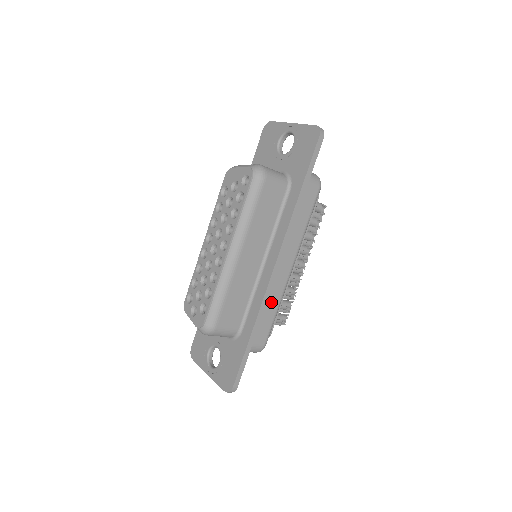
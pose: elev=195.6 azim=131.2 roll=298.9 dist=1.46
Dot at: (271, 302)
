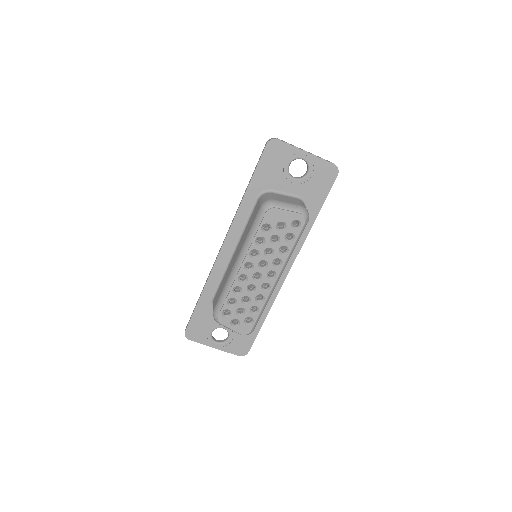
Dot at: occluded
